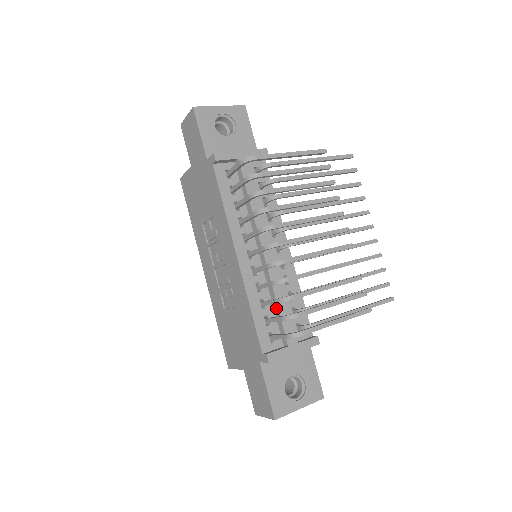
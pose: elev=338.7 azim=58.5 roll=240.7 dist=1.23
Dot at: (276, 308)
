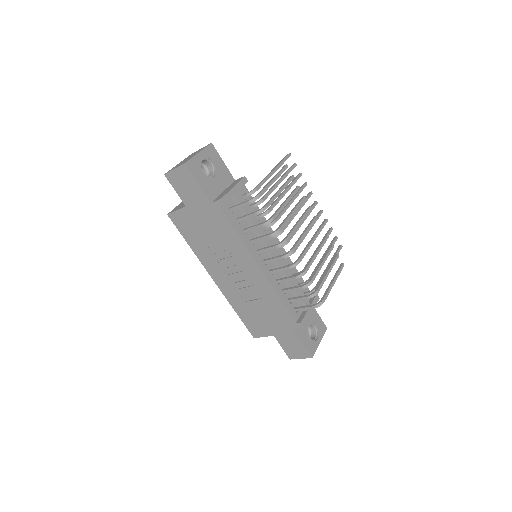
Dot at: occluded
